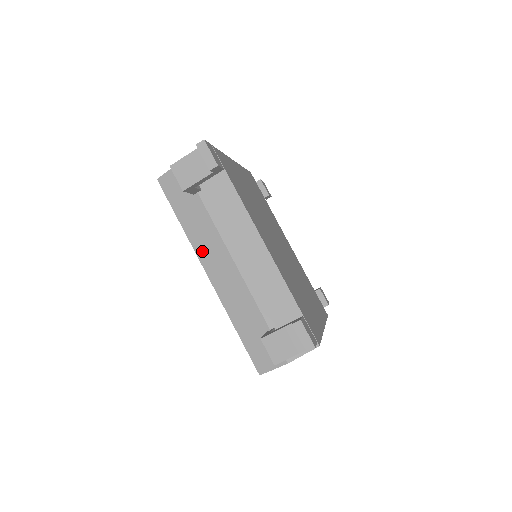
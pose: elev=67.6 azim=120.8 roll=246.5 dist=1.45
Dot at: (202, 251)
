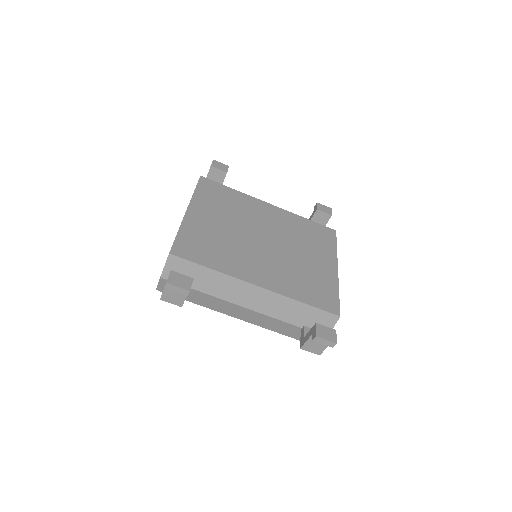
Dot at: (223, 310)
